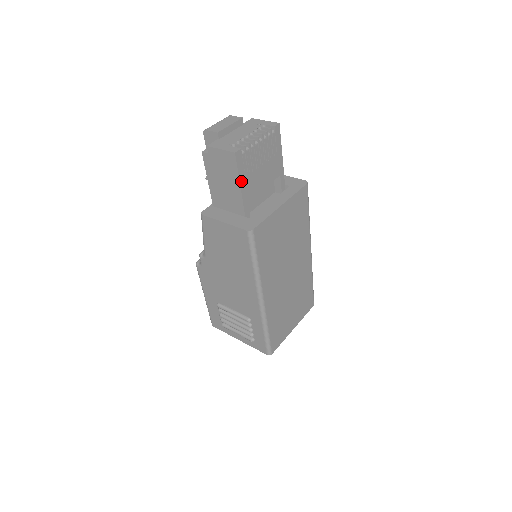
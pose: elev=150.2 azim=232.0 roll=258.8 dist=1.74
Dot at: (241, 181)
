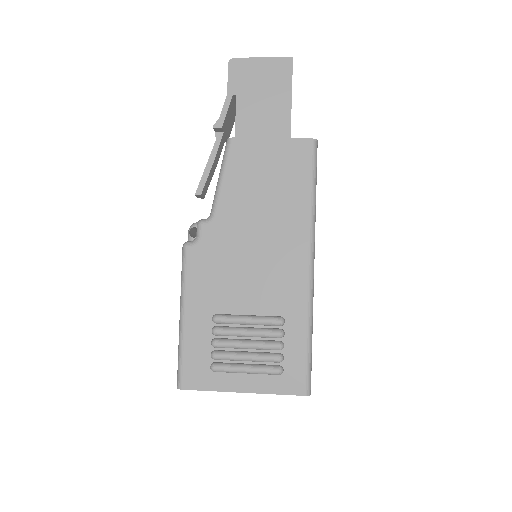
Dot at: (291, 97)
